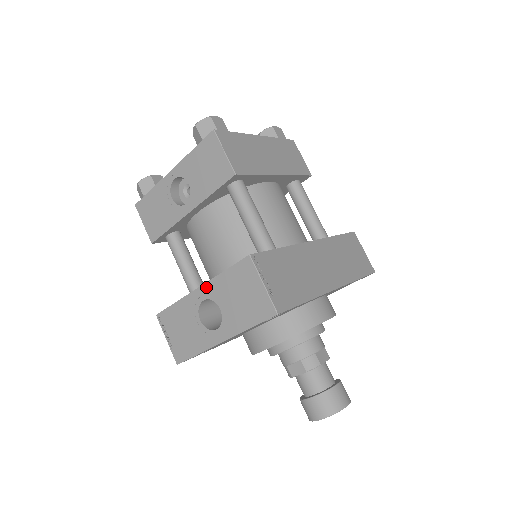
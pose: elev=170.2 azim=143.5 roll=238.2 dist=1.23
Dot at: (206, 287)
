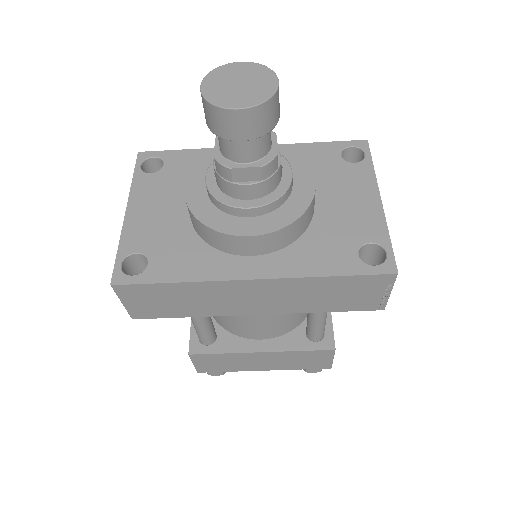
Dot at: occluded
